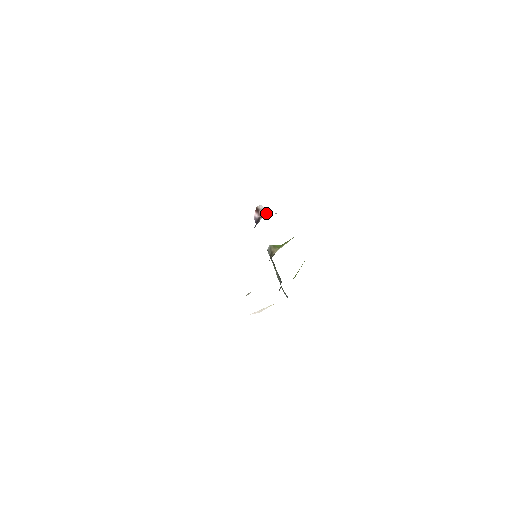
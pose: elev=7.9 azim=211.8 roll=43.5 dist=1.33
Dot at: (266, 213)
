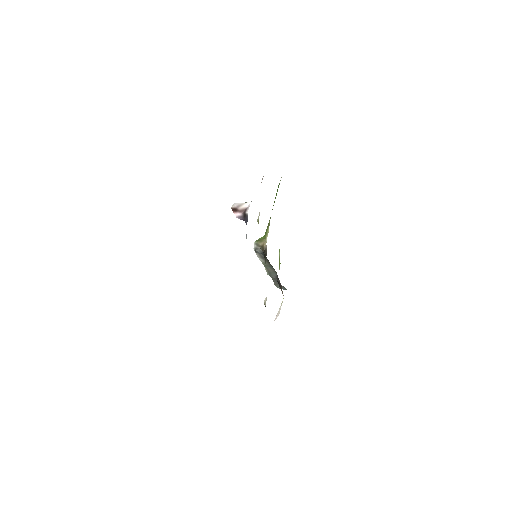
Dot at: (245, 206)
